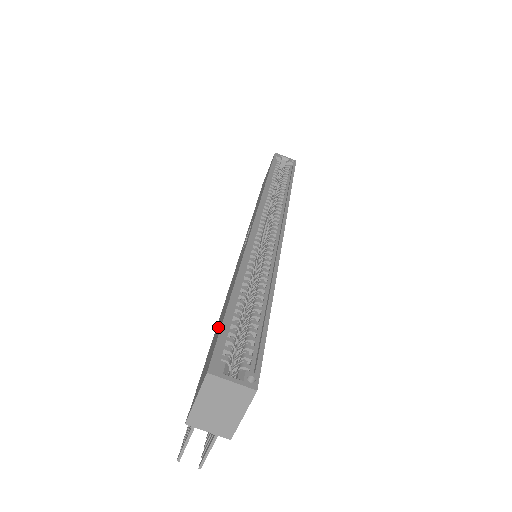
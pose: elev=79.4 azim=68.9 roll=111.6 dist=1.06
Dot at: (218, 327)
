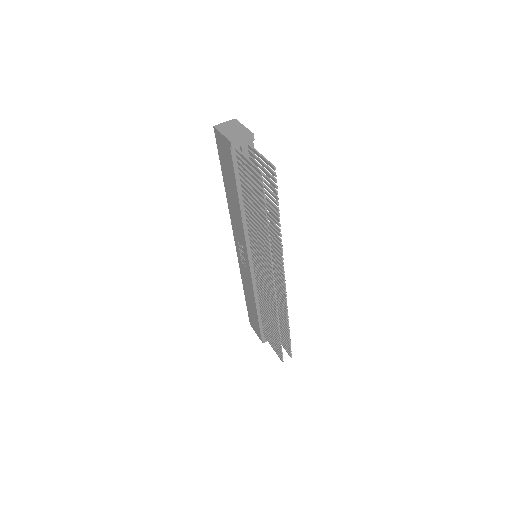
Dot at: (228, 178)
